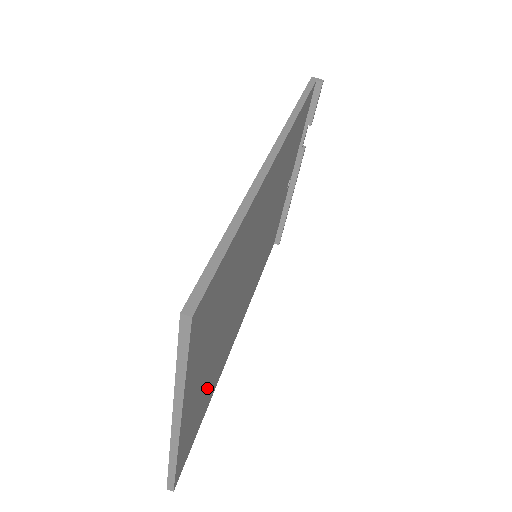
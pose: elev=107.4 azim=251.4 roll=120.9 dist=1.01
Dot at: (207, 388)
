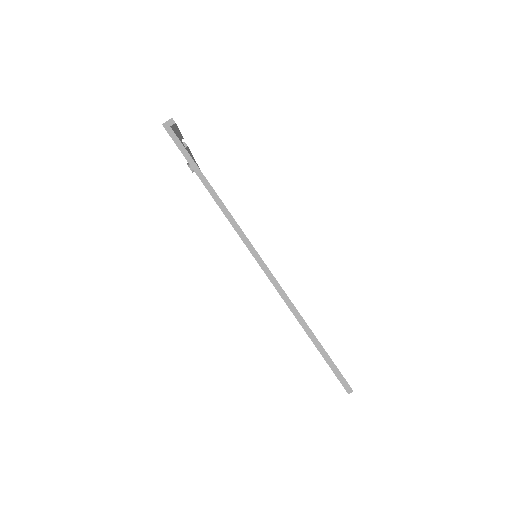
Dot at: occluded
